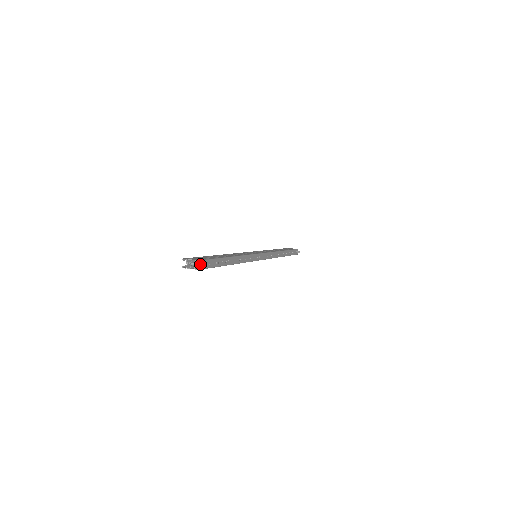
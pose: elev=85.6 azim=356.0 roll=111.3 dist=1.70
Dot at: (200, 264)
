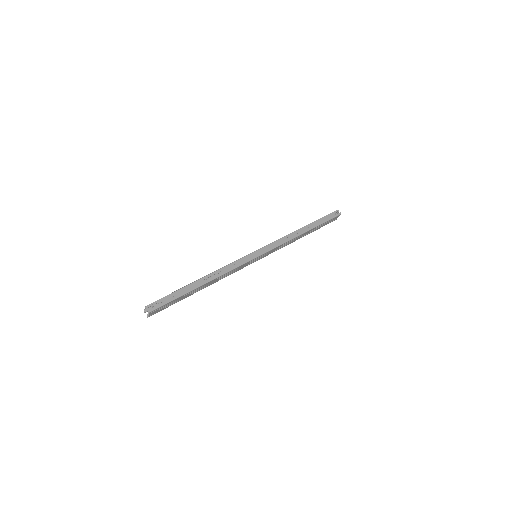
Dot at: (151, 307)
